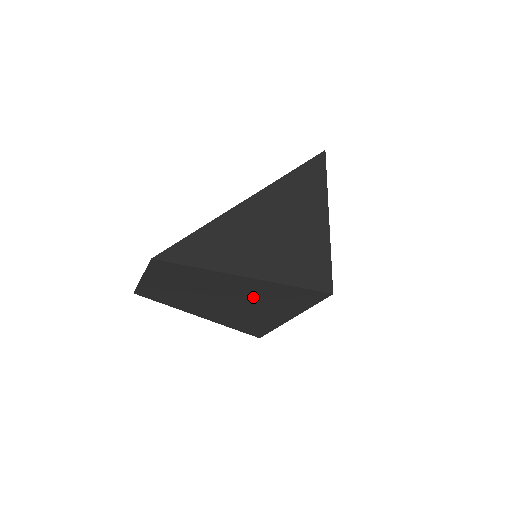
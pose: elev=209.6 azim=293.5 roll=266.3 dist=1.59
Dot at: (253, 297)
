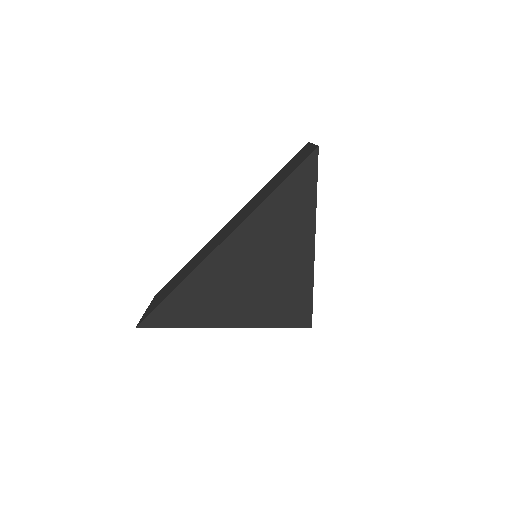
Dot at: occluded
